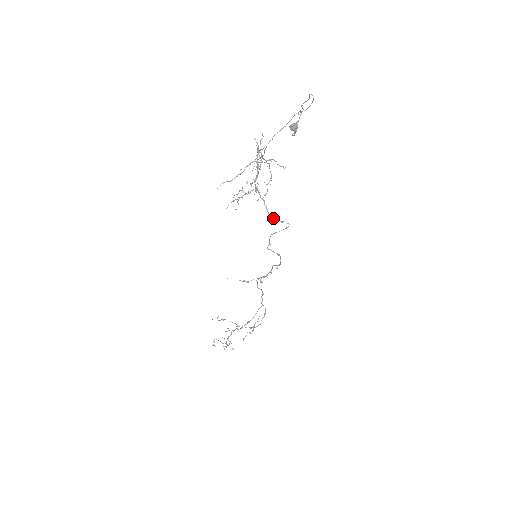
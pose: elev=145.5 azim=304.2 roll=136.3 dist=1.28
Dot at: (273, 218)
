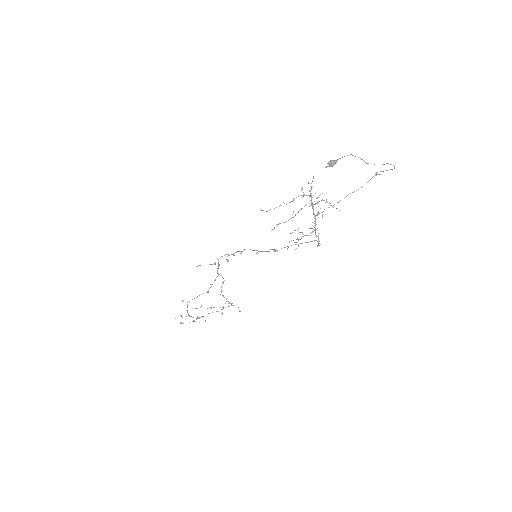
Dot at: occluded
